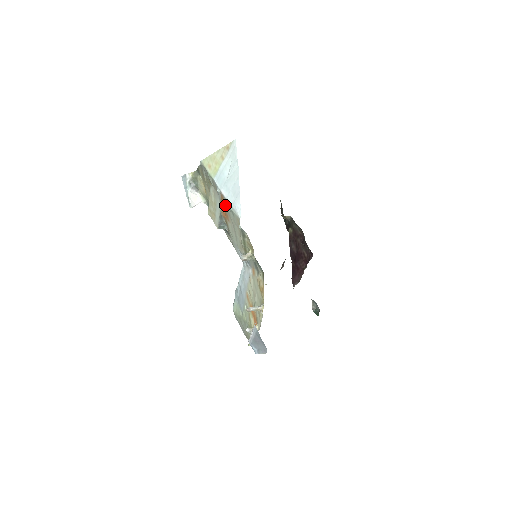
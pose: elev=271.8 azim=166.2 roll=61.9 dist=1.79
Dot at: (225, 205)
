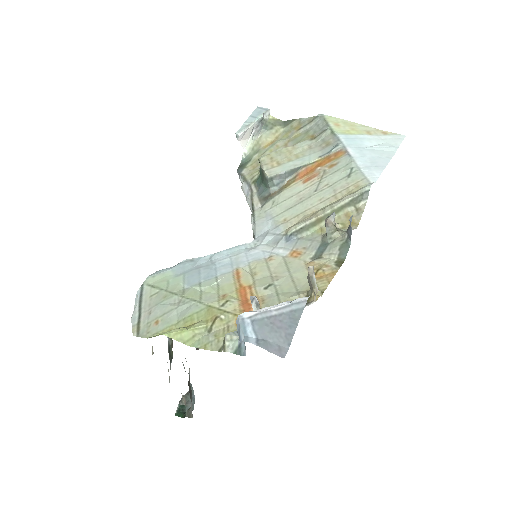
Dot at: (333, 163)
